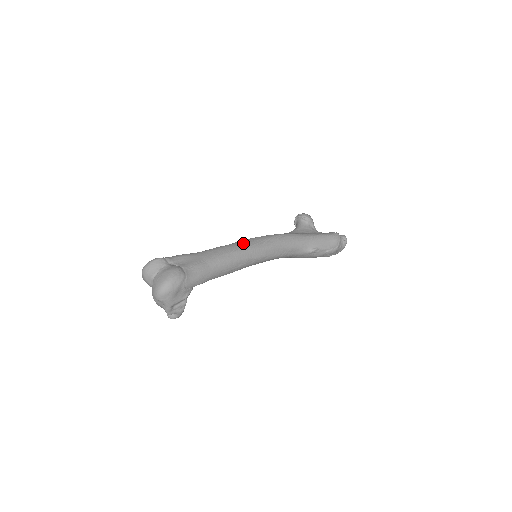
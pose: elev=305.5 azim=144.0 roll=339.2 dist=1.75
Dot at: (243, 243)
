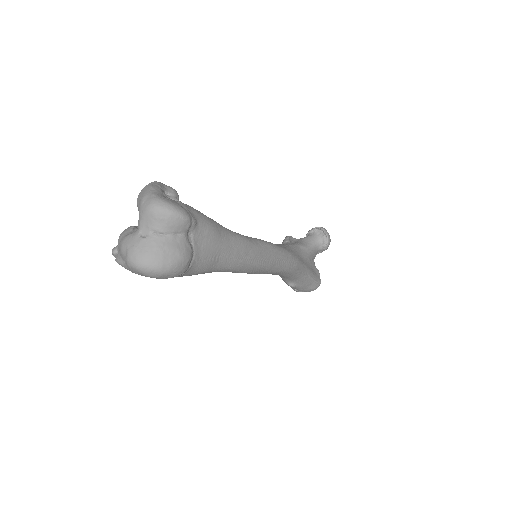
Dot at: (267, 255)
